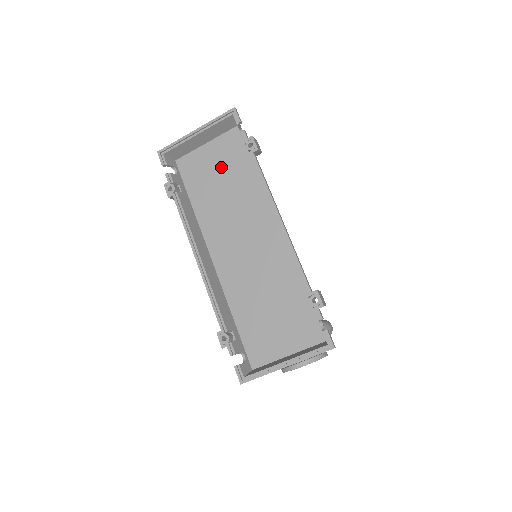
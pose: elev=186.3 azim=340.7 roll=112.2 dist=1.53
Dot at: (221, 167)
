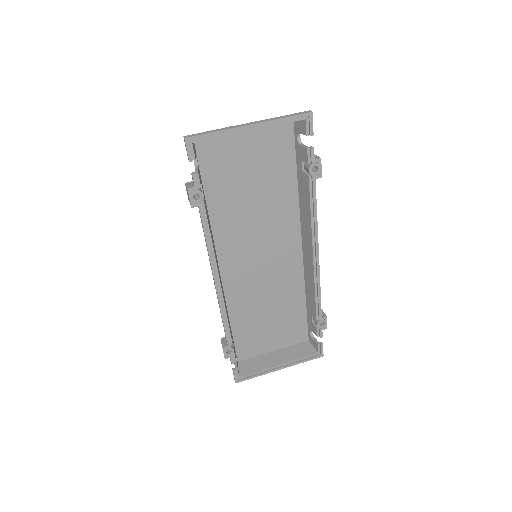
Dot at: (257, 167)
